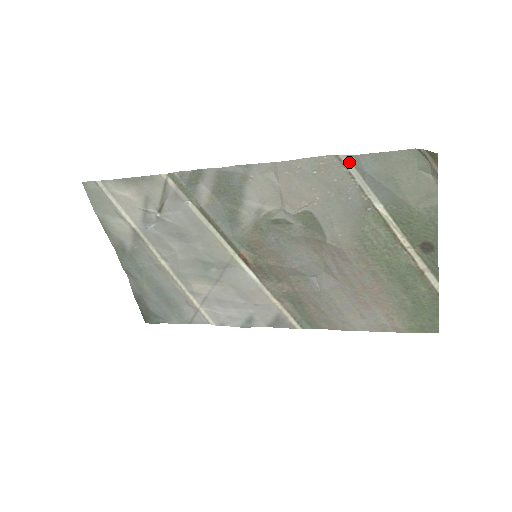
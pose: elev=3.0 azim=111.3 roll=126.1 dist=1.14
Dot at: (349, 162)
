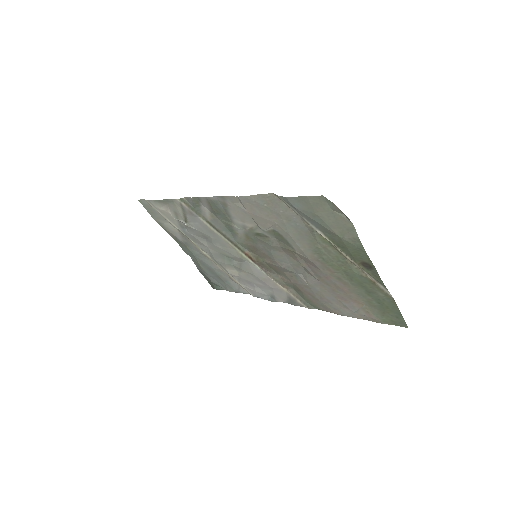
Dot at: (283, 200)
